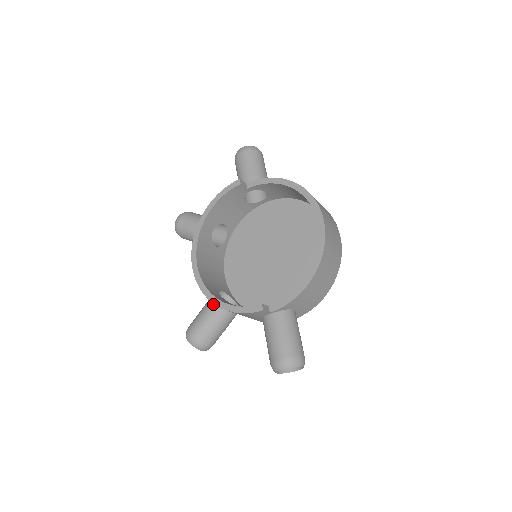
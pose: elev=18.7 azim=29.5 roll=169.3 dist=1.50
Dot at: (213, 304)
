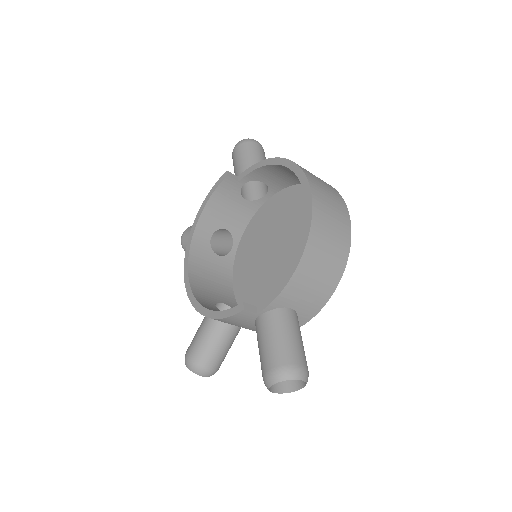
Dot at: occluded
